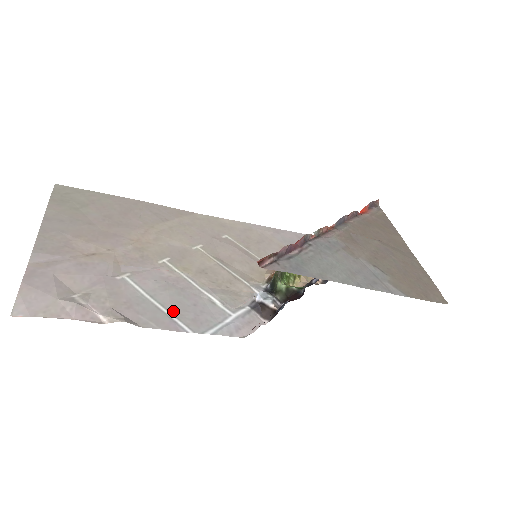
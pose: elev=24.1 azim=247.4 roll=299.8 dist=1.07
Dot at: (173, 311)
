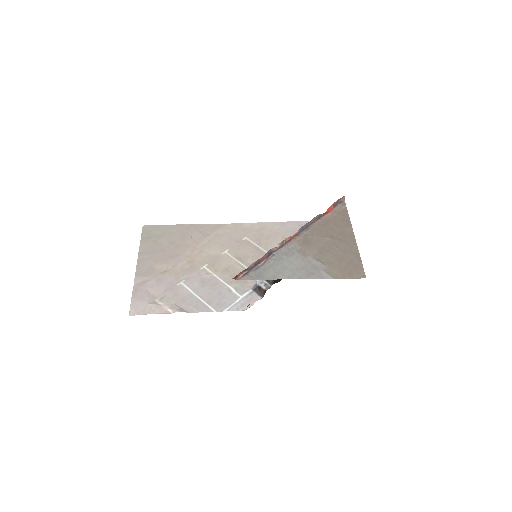
Dot at: (207, 300)
